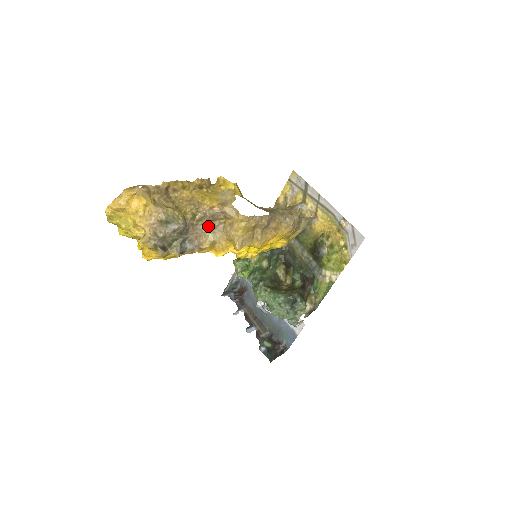
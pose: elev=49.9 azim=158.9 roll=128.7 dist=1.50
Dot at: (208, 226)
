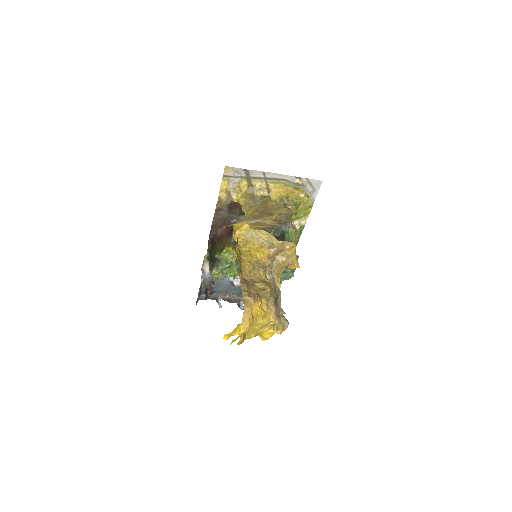
Dot at: (268, 272)
